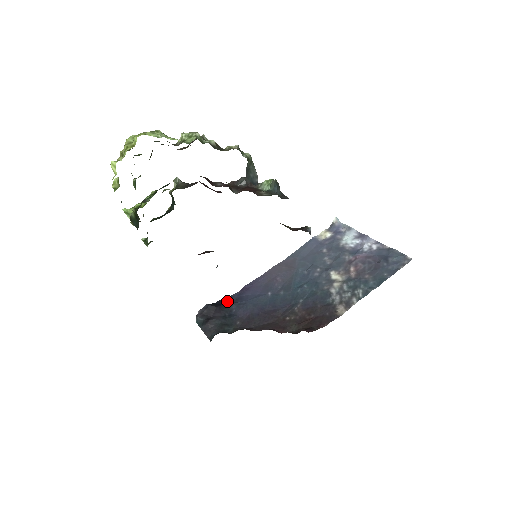
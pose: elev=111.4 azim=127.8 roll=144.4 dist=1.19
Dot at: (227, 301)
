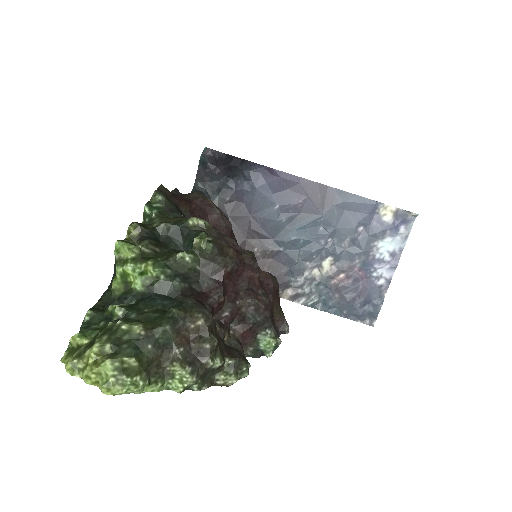
Dot at: (245, 166)
